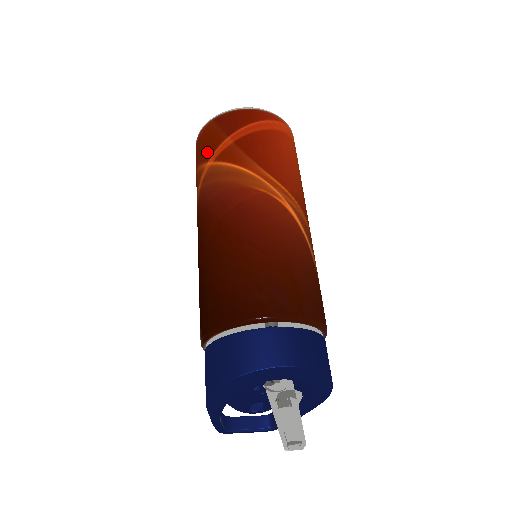
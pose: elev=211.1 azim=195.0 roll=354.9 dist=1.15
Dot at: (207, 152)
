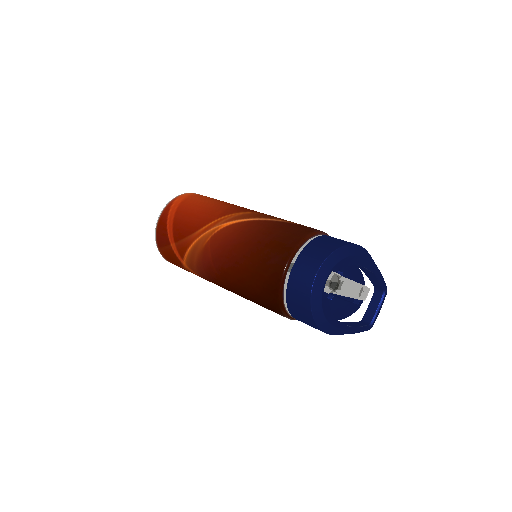
Dot at: (177, 262)
